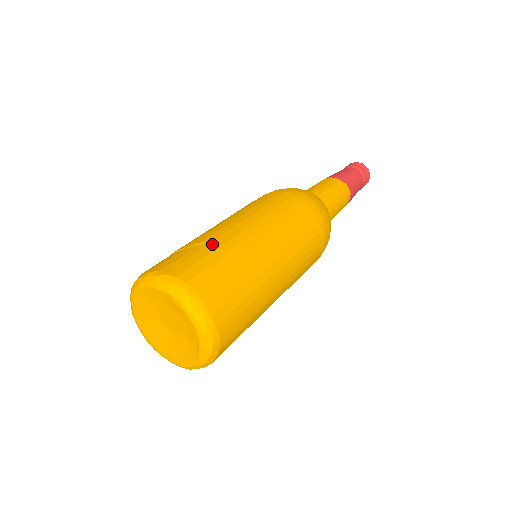
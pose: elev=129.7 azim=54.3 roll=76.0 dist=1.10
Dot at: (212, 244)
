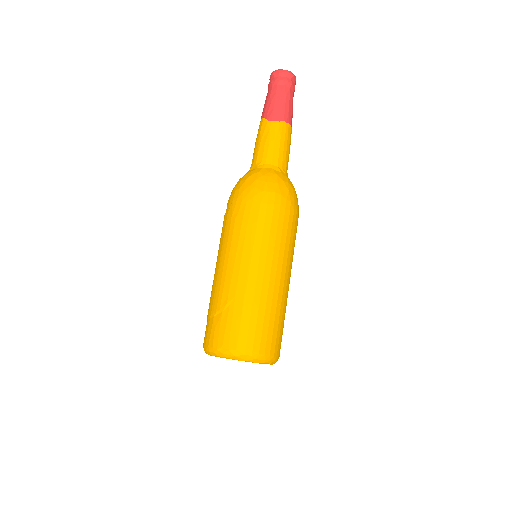
Dot at: (237, 302)
